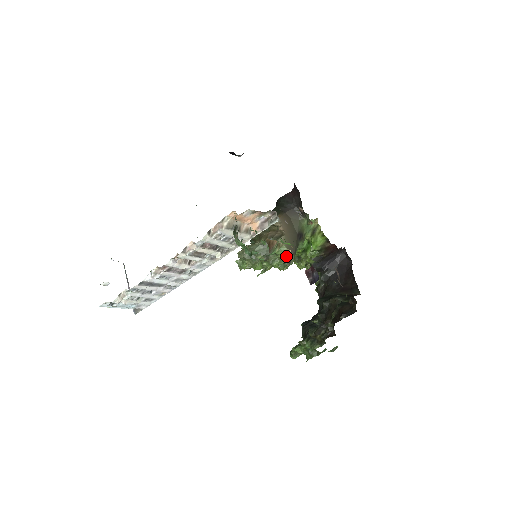
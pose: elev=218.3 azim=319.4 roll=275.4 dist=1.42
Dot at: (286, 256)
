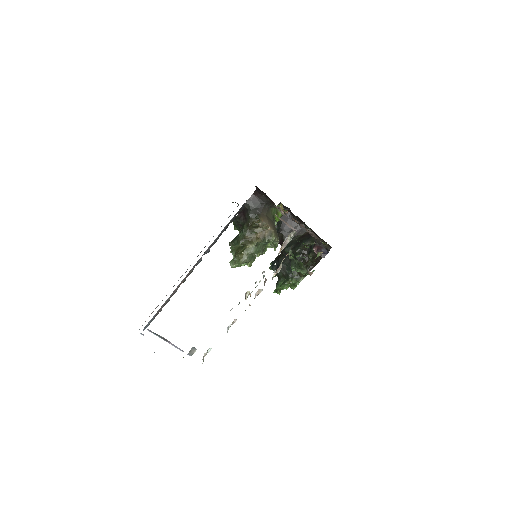
Dot at: occluded
